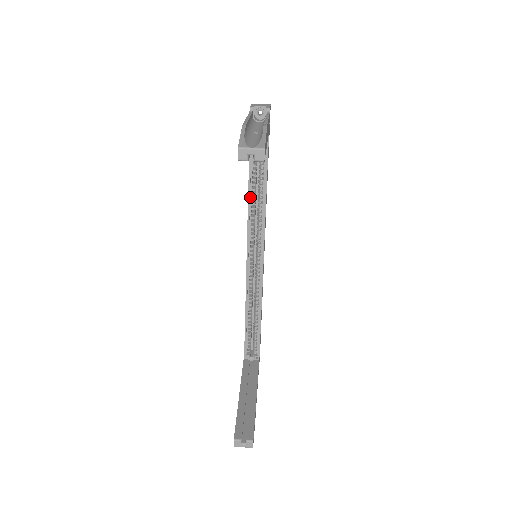
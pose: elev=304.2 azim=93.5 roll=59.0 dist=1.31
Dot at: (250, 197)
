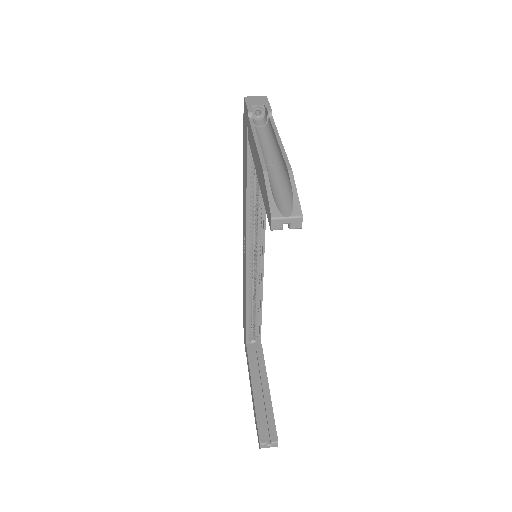
Dot at: (248, 201)
